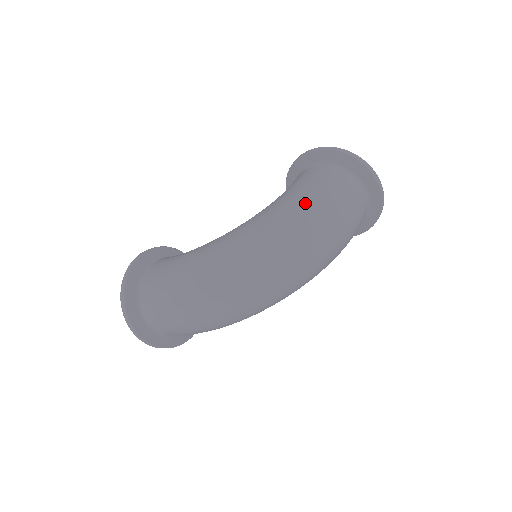
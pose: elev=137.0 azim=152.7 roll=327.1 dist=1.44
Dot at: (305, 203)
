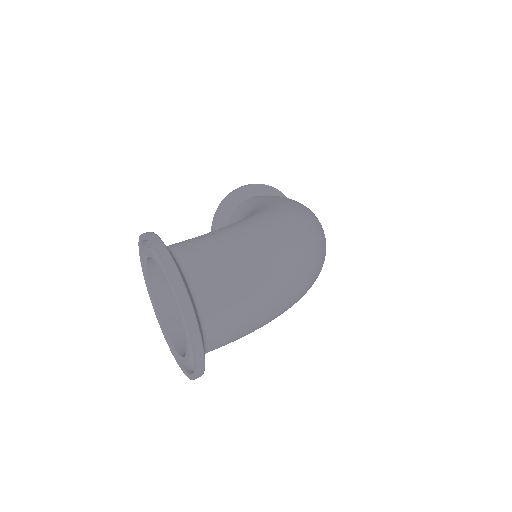
Dot at: occluded
